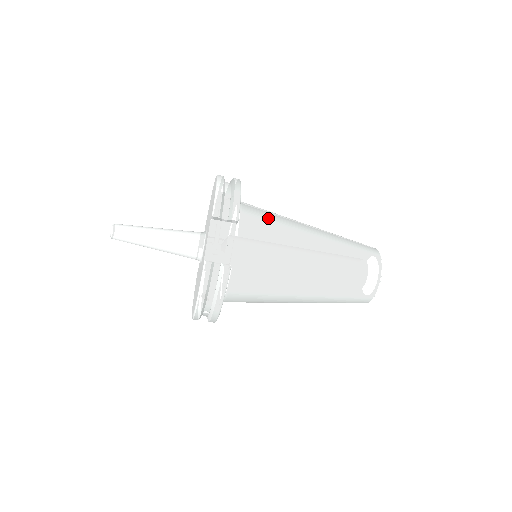
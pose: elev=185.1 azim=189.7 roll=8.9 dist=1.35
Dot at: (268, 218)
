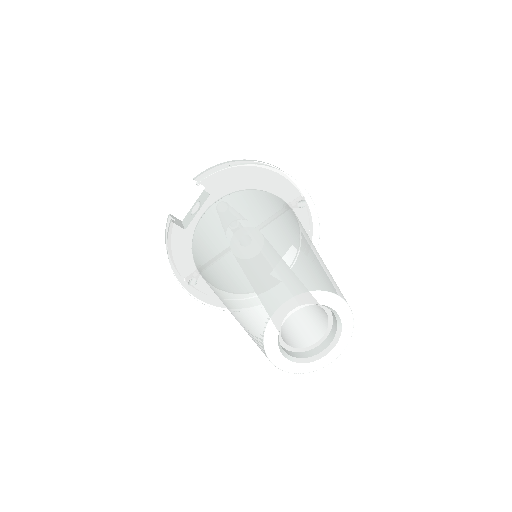
Dot at: (249, 204)
